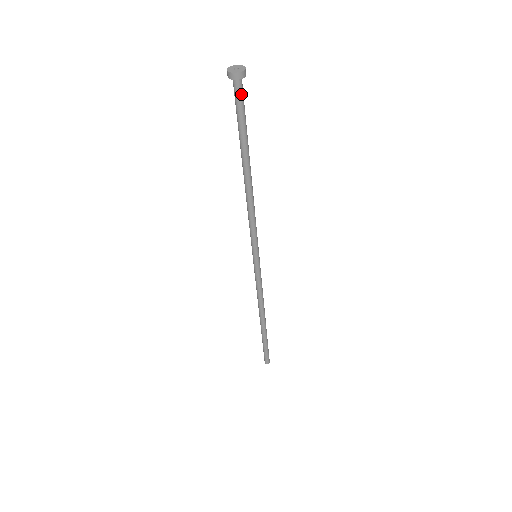
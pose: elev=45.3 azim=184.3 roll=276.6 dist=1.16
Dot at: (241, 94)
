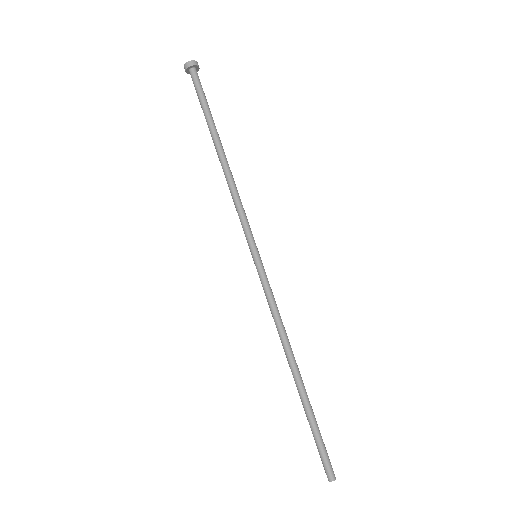
Dot at: (198, 80)
